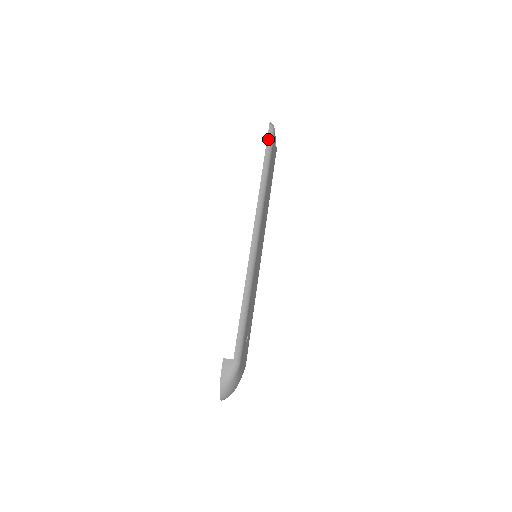
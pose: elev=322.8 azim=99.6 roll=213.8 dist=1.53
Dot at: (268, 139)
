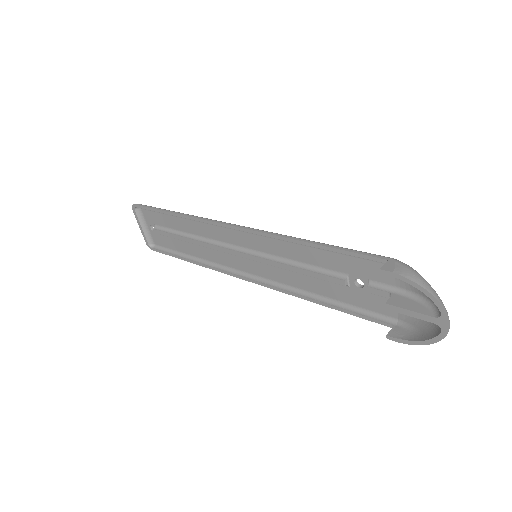
Dot at: (146, 206)
